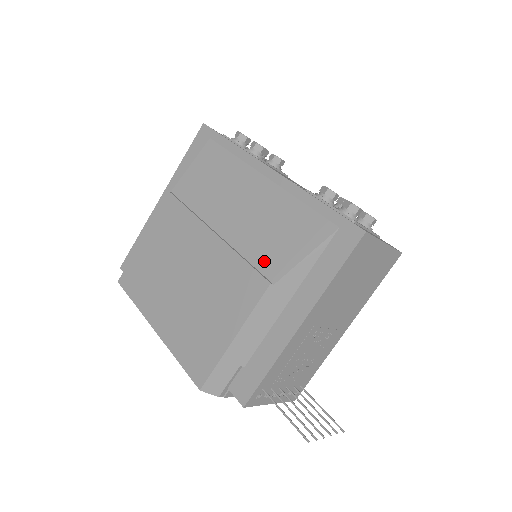
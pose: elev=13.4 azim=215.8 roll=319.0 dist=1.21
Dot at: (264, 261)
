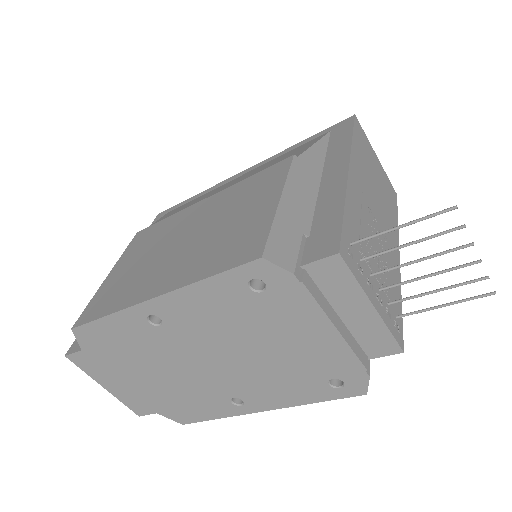
Dot at: occluded
